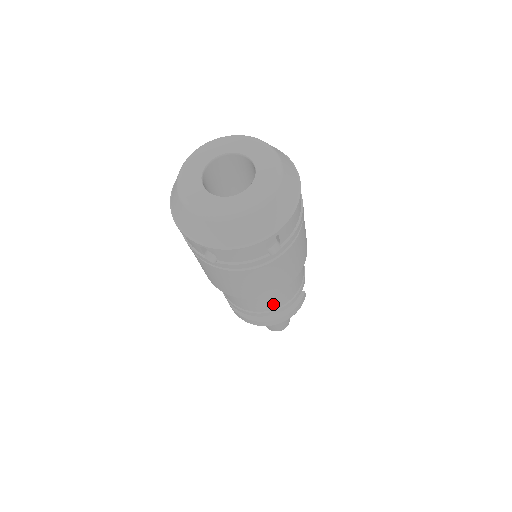
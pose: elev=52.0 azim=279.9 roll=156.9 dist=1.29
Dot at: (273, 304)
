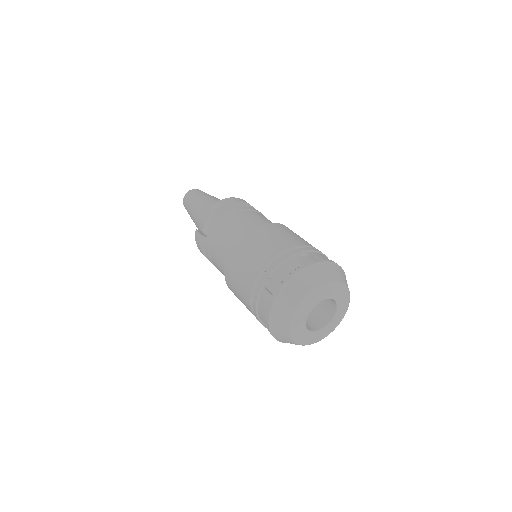
Dot at: occluded
